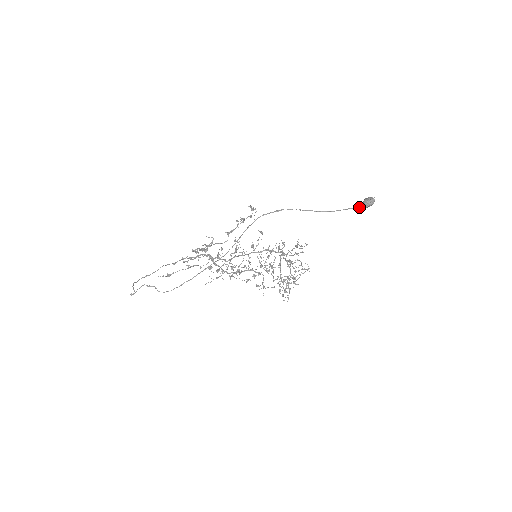
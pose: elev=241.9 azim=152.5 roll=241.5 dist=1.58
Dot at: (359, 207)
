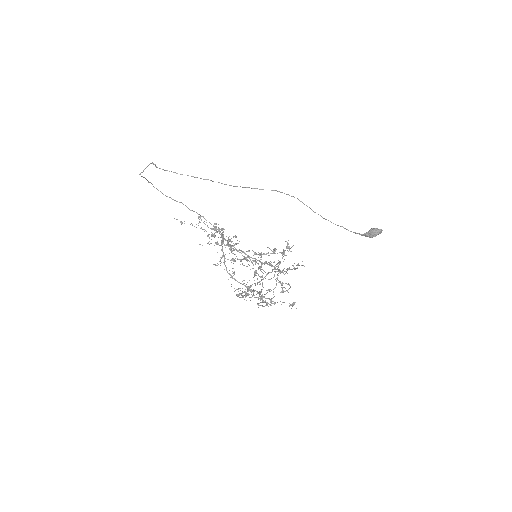
Dot at: (364, 233)
